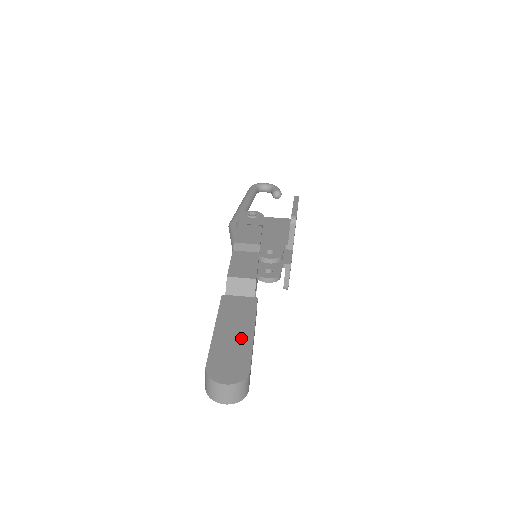
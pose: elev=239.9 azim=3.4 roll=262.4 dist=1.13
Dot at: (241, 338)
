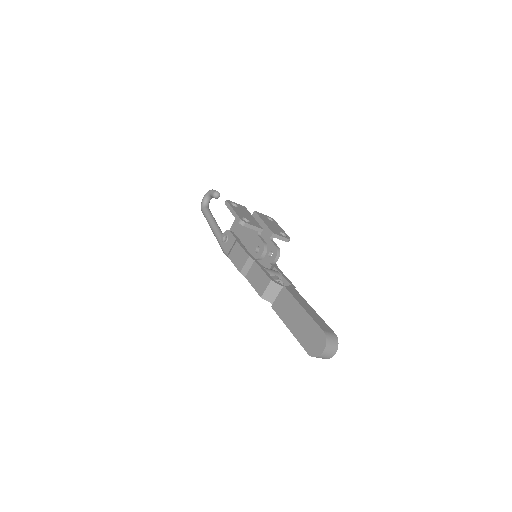
Dot at: (303, 319)
